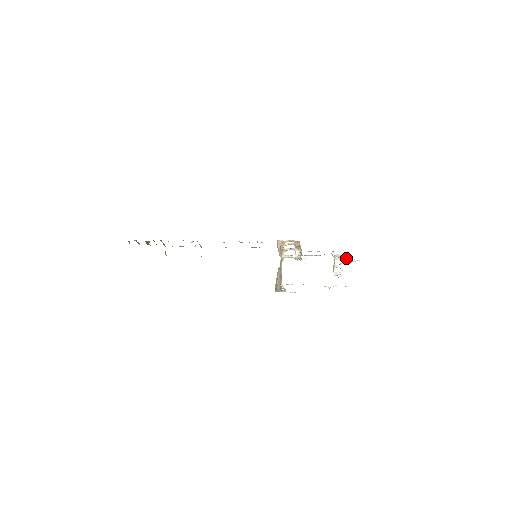
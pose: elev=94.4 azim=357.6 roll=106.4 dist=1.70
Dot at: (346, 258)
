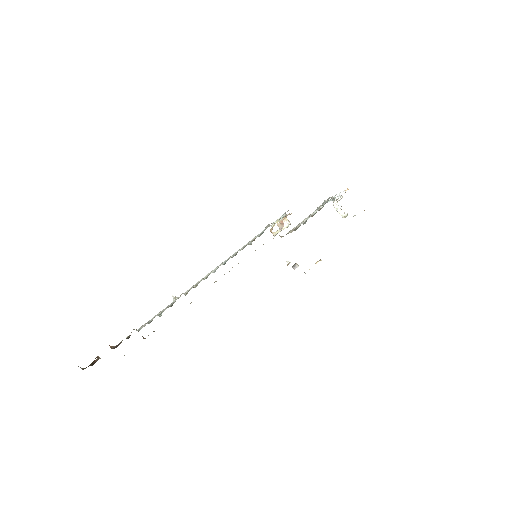
Dot at: occluded
